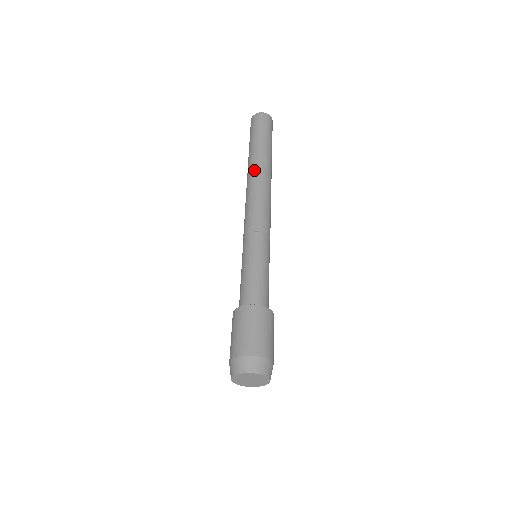
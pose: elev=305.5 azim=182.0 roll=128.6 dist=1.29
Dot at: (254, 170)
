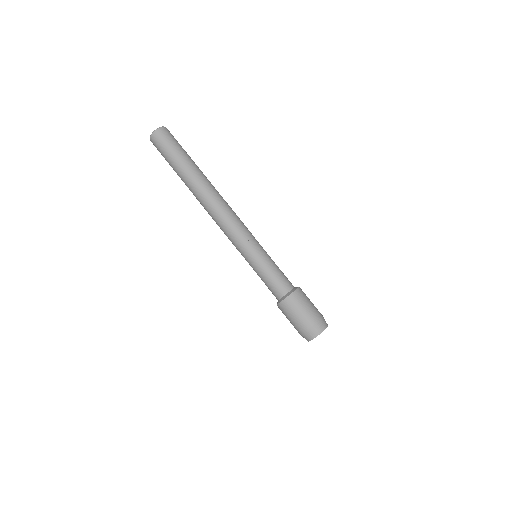
Dot at: (209, 186)
